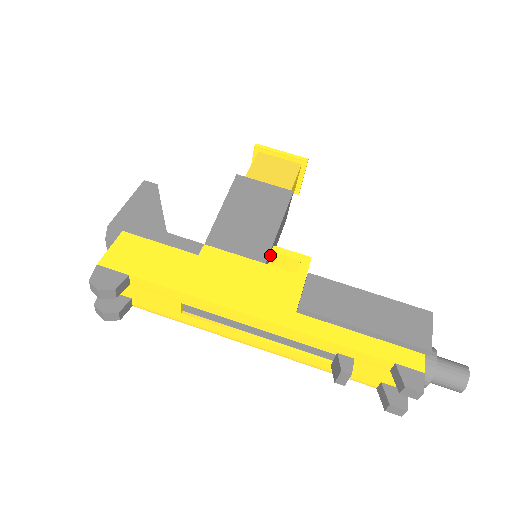
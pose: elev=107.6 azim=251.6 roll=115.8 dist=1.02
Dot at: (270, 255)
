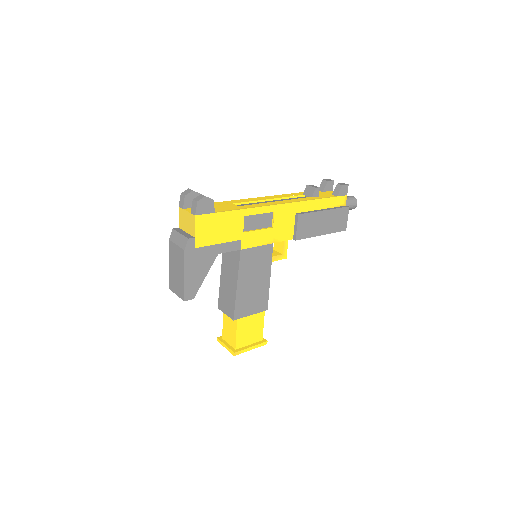
Dot at: occluded
